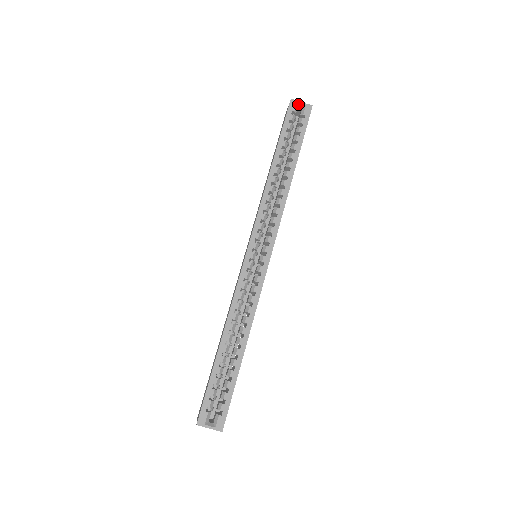
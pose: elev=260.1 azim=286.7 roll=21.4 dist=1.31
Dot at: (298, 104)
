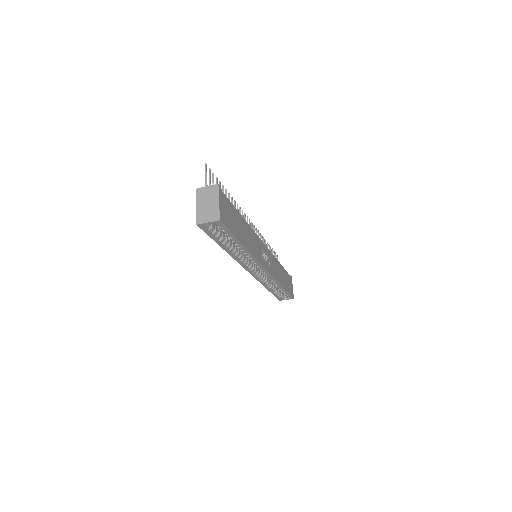
Dot at: (206, 223)
